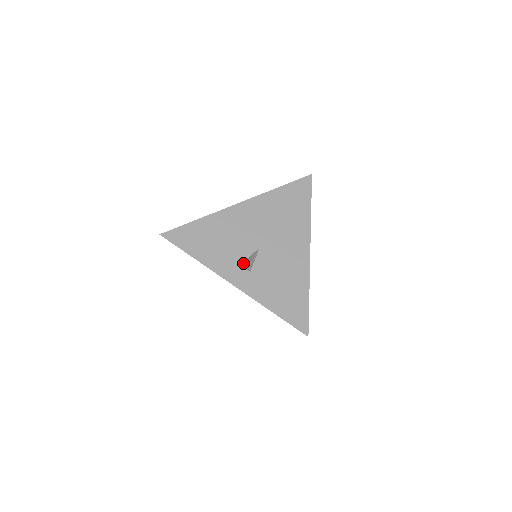
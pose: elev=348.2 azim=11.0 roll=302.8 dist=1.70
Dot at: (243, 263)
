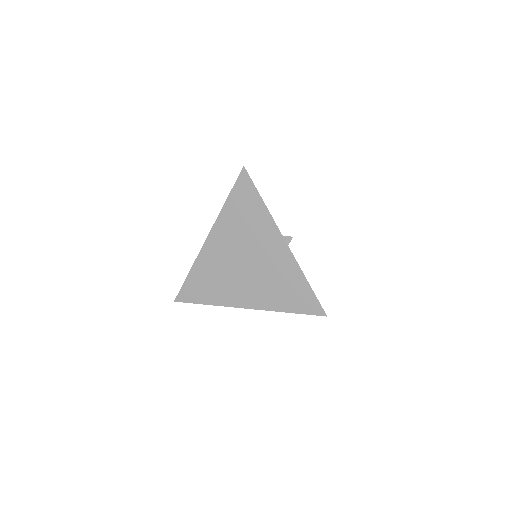
Dot at: (285, 236)
